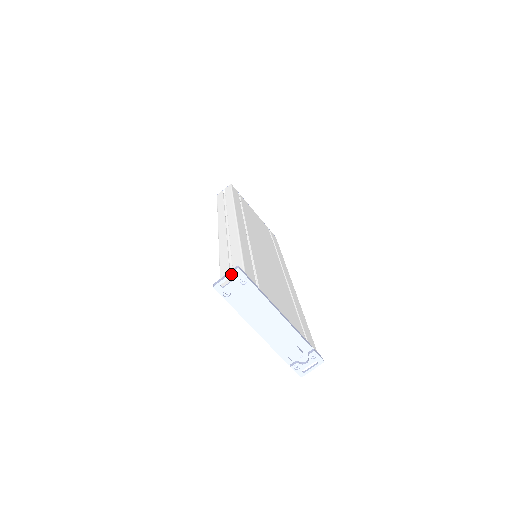
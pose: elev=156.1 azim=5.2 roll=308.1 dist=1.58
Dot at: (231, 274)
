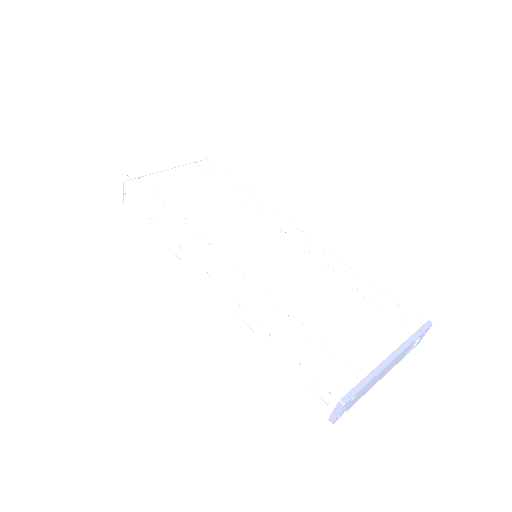
Dot at: occluded
